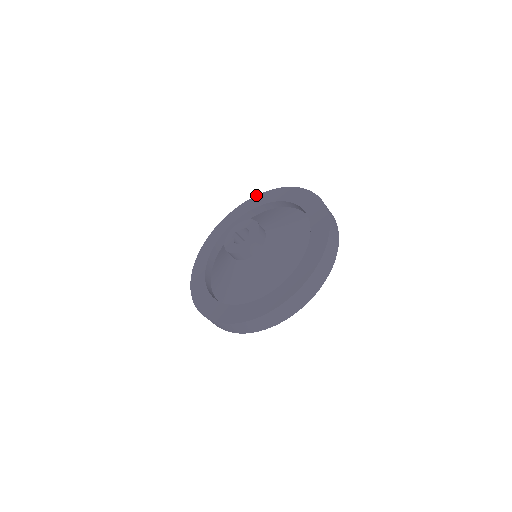
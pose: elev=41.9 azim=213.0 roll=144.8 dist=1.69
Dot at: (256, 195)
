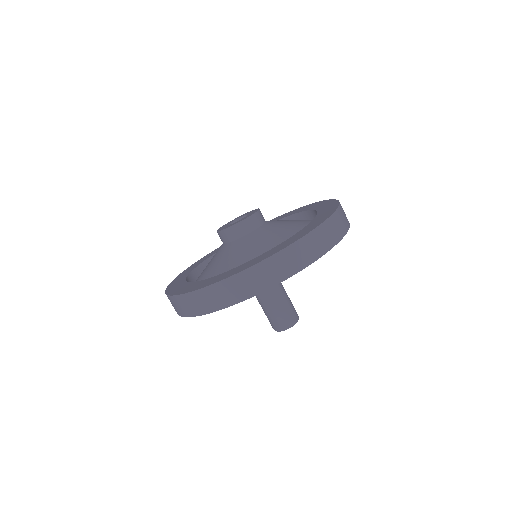
Dot at: occluded
